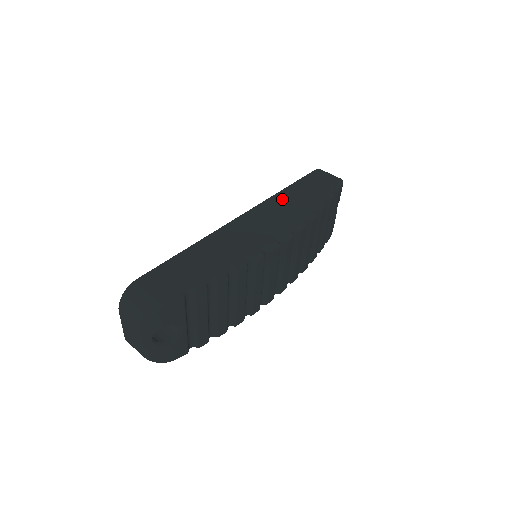
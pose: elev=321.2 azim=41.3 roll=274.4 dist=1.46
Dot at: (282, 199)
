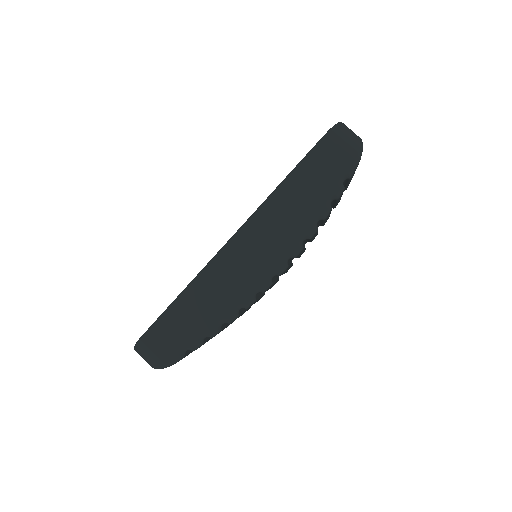
Dot at: (279, 205)
